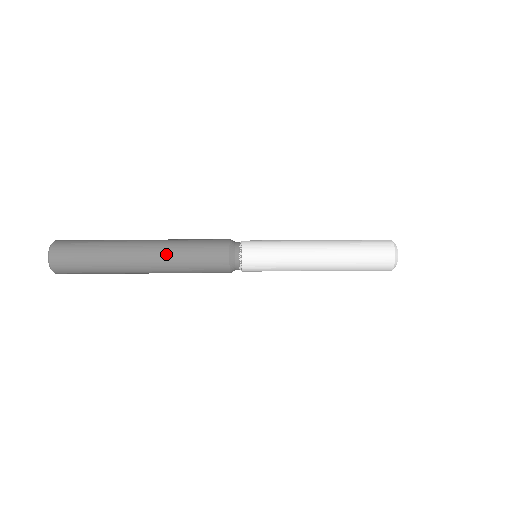
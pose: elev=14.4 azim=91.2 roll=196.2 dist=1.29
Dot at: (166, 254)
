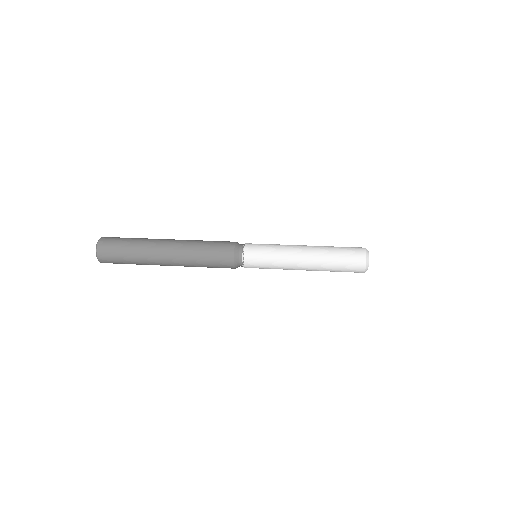
Dot at: (186, 265)
